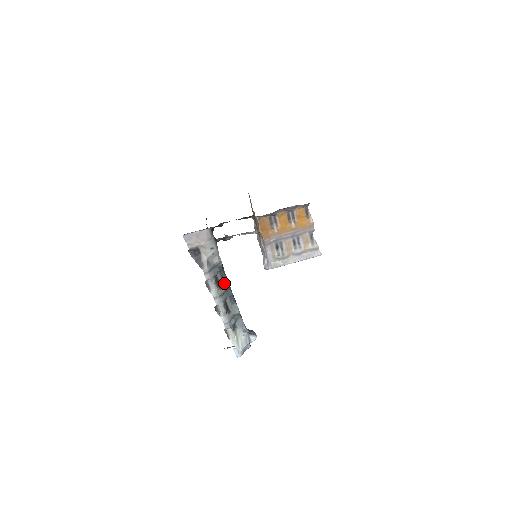
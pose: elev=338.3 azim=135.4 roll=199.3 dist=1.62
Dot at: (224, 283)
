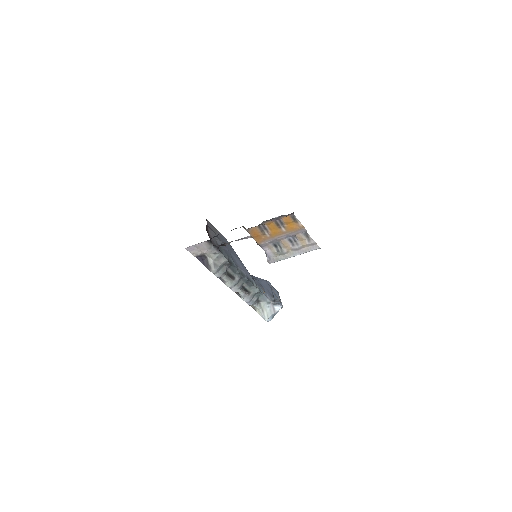
Dot at: (237, 274)
